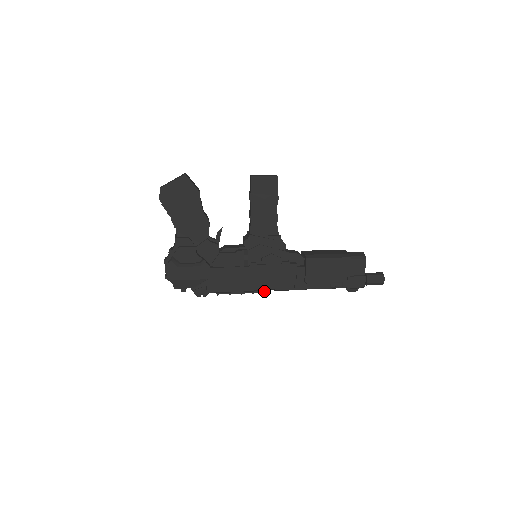
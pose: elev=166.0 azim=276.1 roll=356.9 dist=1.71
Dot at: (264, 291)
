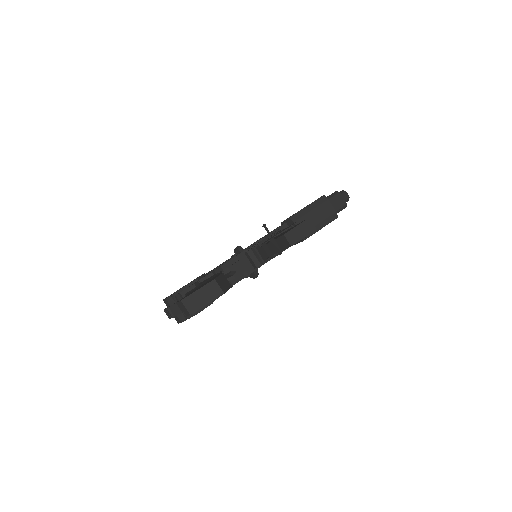
Dot at: occluded
